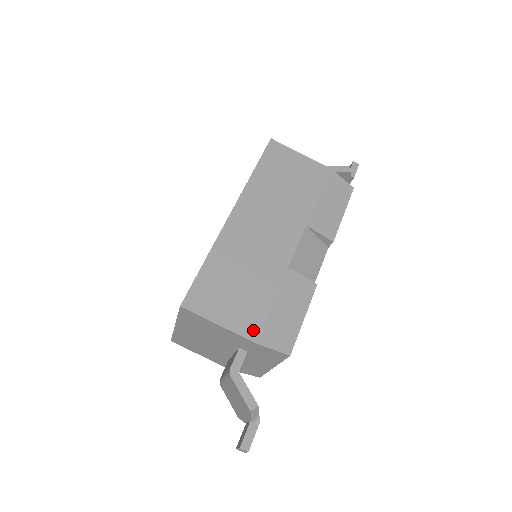
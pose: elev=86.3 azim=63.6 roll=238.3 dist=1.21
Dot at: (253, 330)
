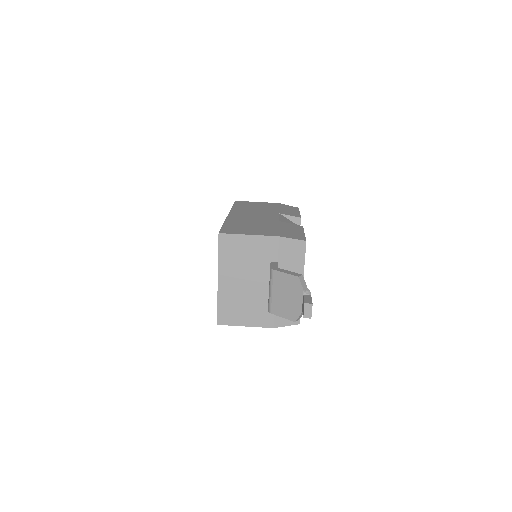
Dot at: (274, 234)
